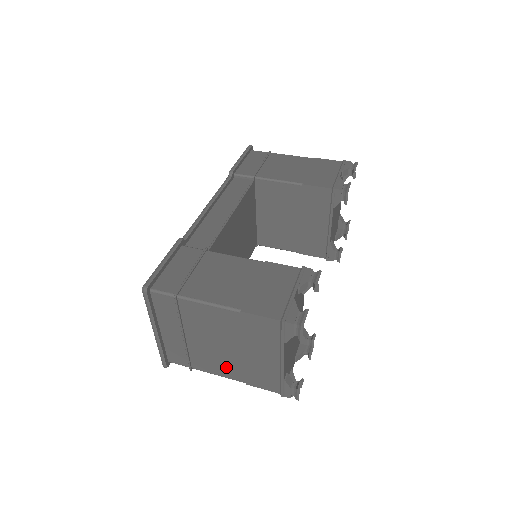
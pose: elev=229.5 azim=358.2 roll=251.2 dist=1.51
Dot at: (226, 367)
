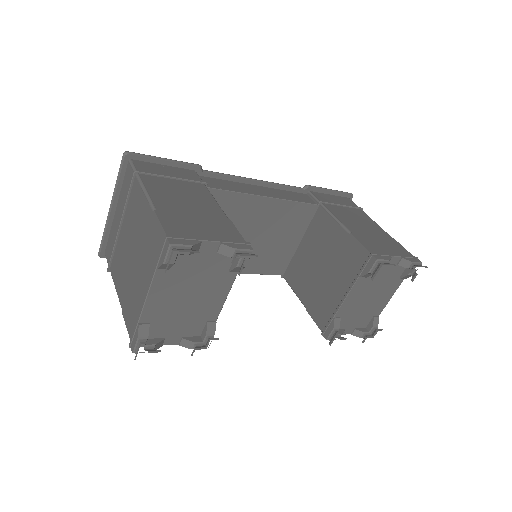
Dot at: (123, 281)
